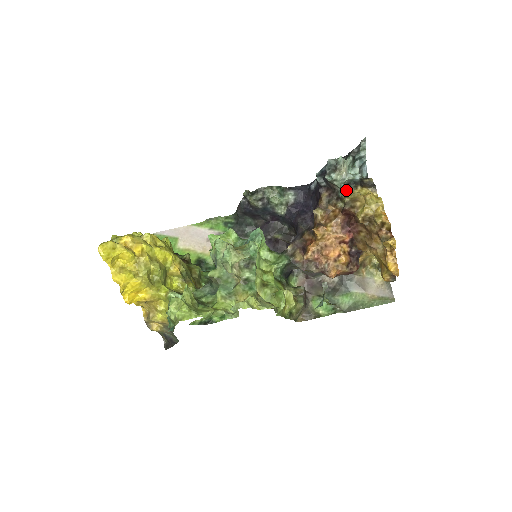
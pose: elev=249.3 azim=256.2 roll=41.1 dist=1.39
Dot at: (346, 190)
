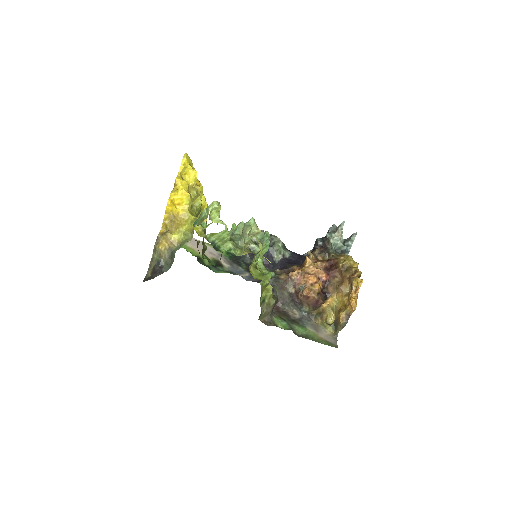
Dot at: (334, 253)
